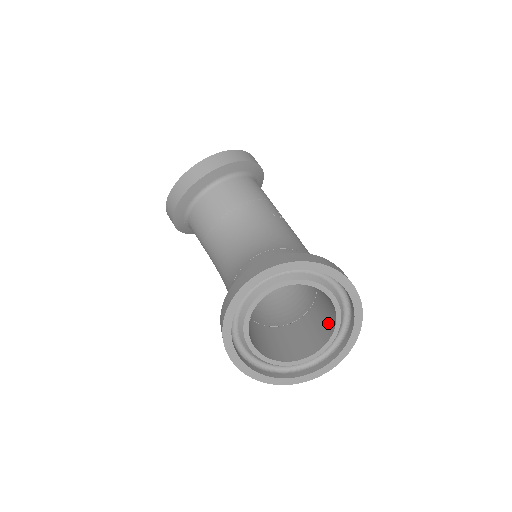
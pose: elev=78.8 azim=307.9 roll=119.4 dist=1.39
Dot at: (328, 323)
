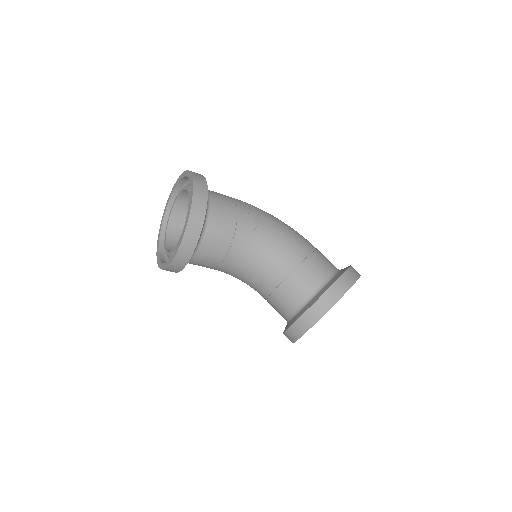
Dot at: occluded
